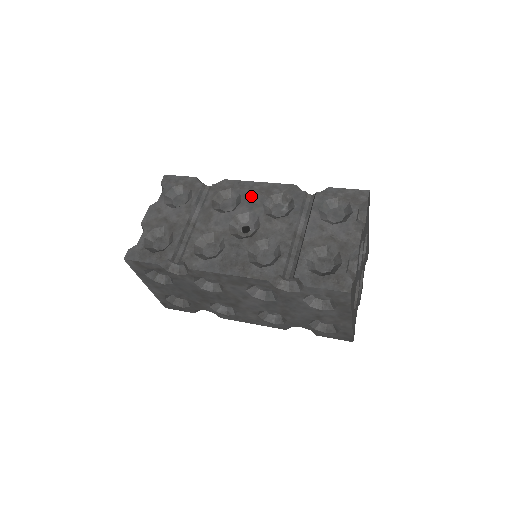
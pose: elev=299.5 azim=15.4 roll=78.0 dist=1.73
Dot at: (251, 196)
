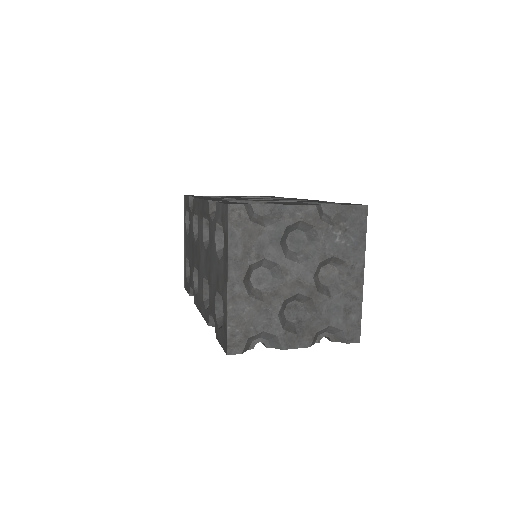
Dot at: (290, 199)
